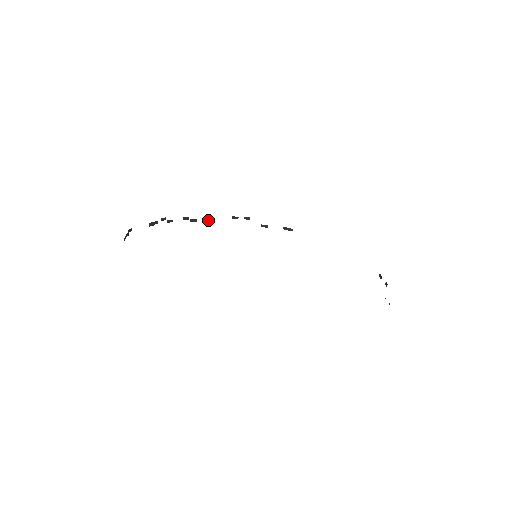
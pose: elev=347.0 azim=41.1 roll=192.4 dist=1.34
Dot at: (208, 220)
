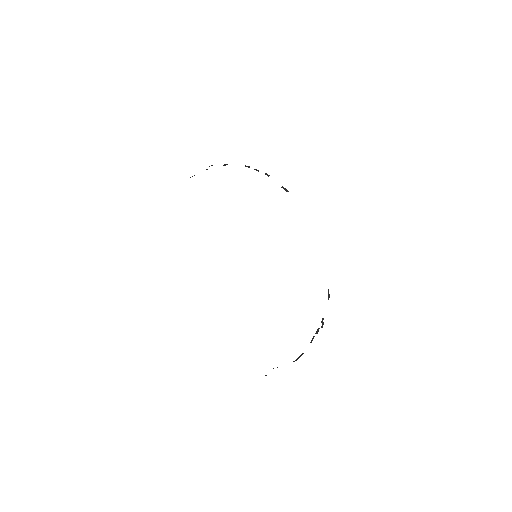
Dot at: (223, 165)
